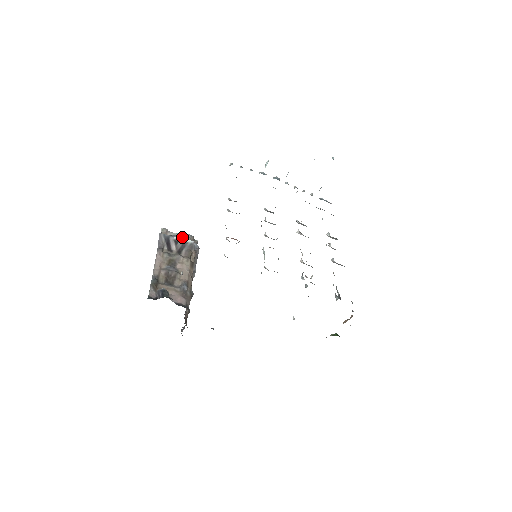
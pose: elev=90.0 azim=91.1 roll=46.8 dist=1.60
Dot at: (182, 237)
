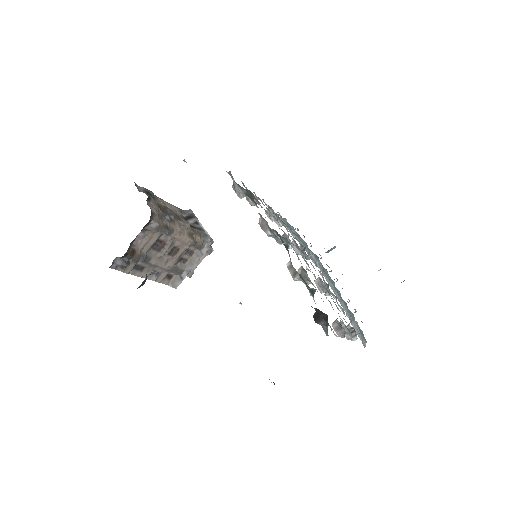
Dot at: occluded
